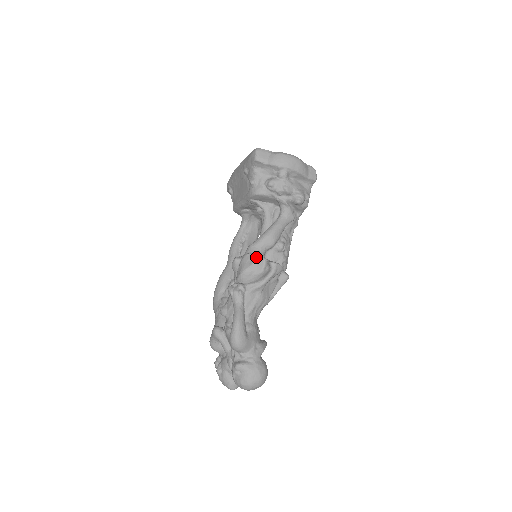
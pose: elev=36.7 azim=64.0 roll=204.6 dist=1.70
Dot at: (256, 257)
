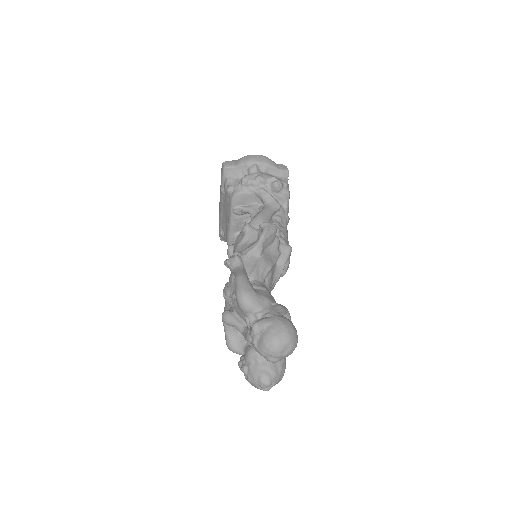
Dot at: (245, 228)
